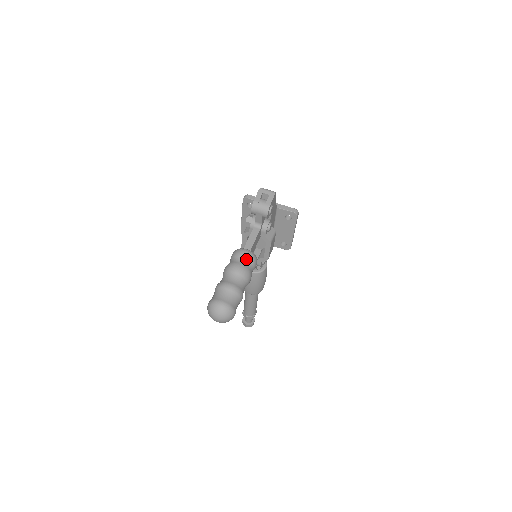
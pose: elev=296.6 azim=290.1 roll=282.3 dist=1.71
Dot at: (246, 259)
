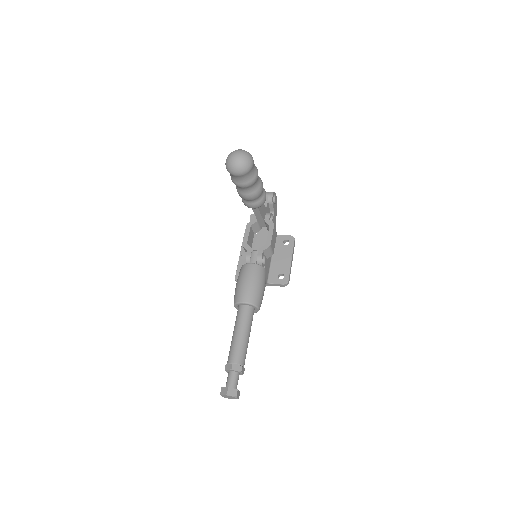
Dot at: occluded
